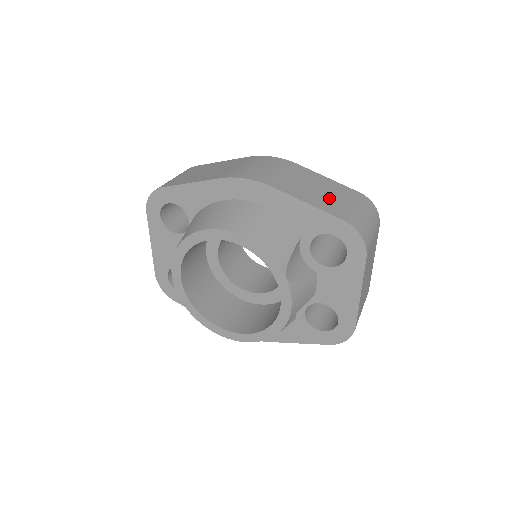
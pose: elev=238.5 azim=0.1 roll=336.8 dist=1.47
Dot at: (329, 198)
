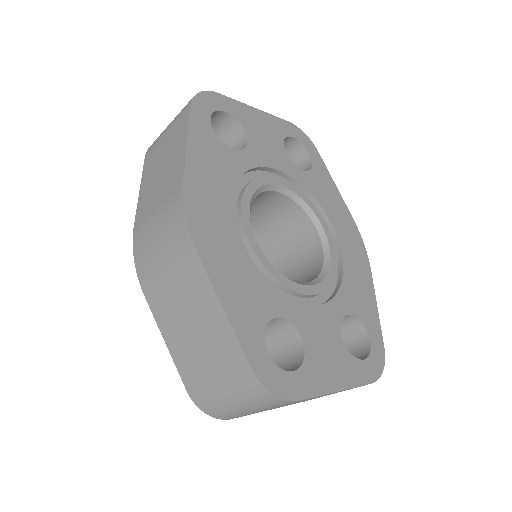
Dot at: (195, 350)
